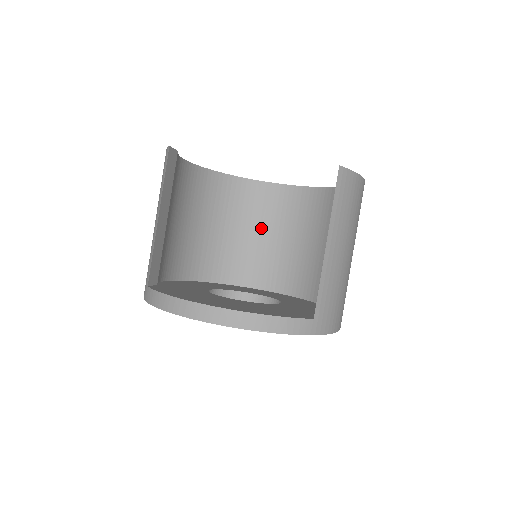
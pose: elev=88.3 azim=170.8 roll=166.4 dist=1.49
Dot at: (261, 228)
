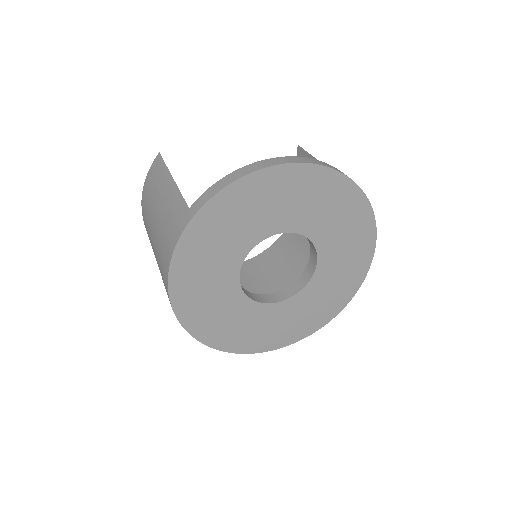
Dot at: occluded
